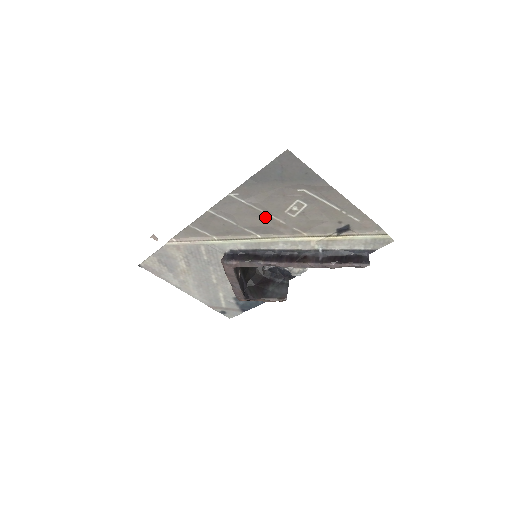
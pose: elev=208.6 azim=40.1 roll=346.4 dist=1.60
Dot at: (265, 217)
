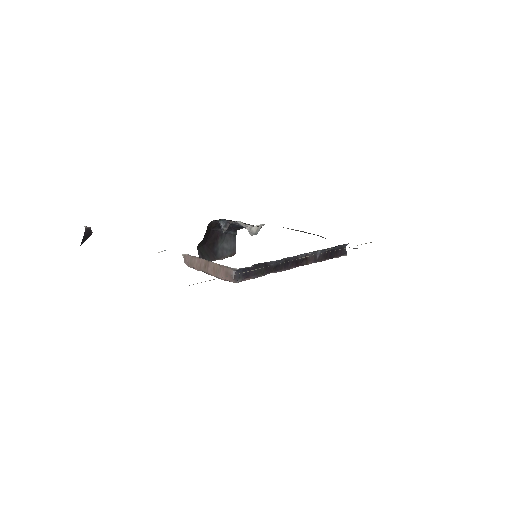
Dot at: occluded
